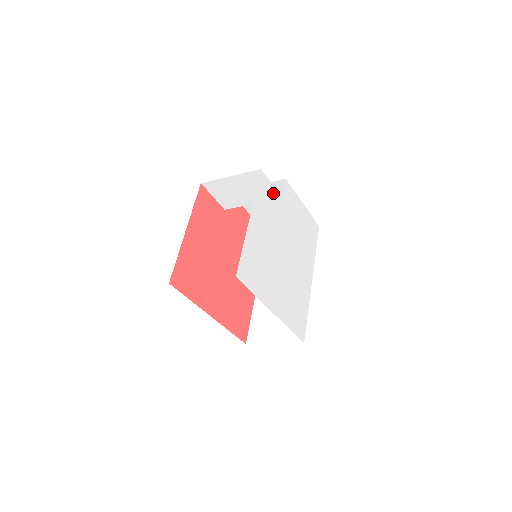
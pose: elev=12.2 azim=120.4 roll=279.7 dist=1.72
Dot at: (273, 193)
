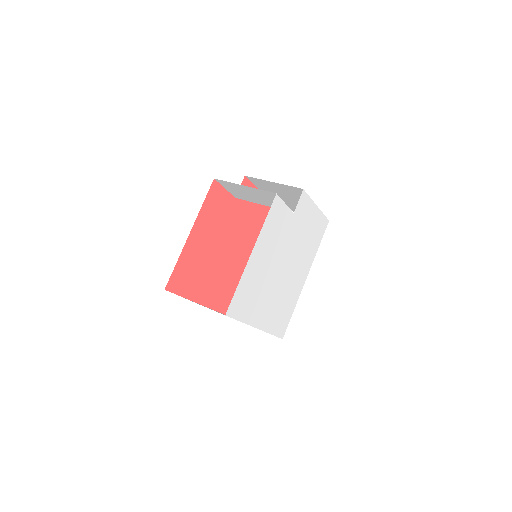
Dot at: (284, 212)
